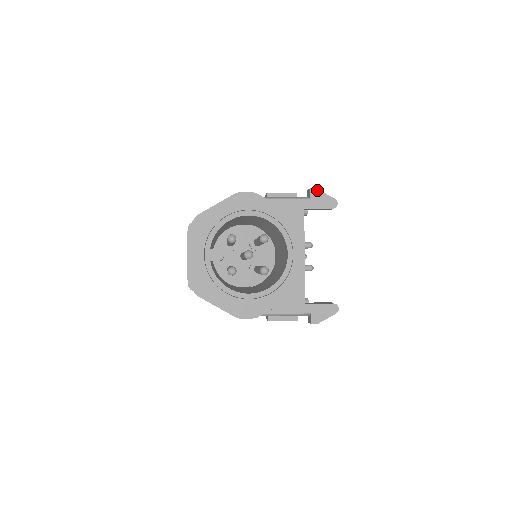
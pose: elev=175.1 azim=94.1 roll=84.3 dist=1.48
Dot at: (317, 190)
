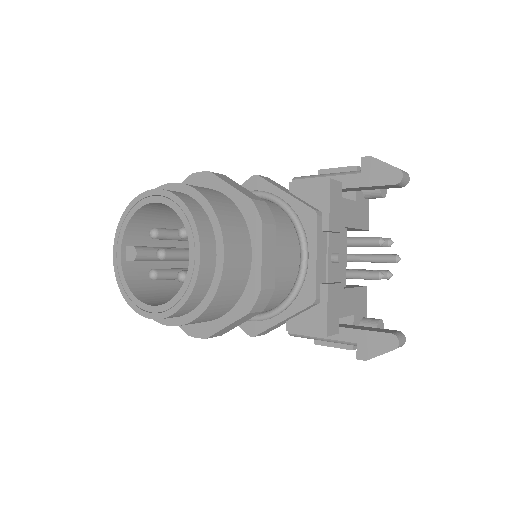
Dot at: (372, 158)
